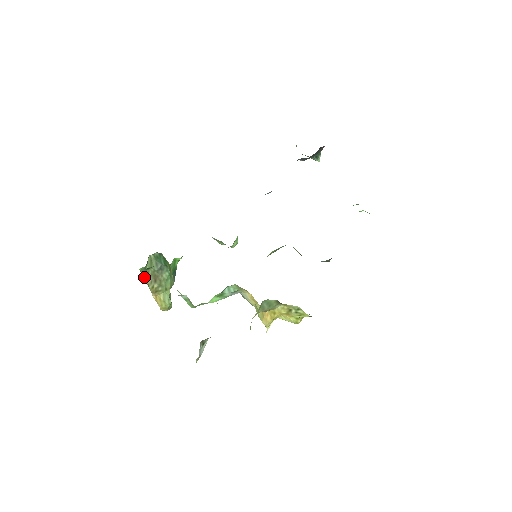
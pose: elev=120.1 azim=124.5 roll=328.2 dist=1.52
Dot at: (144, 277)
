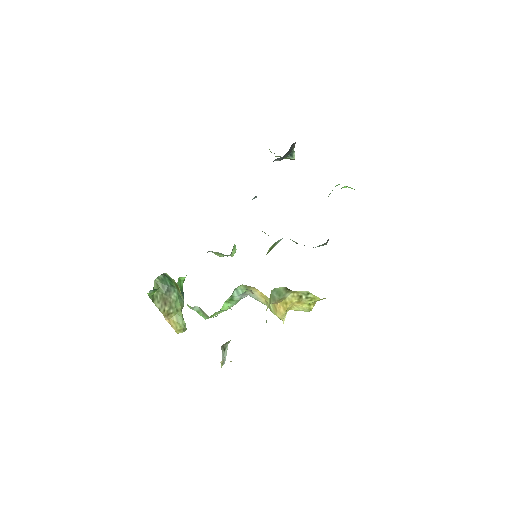
Dot at: (154, 302)
